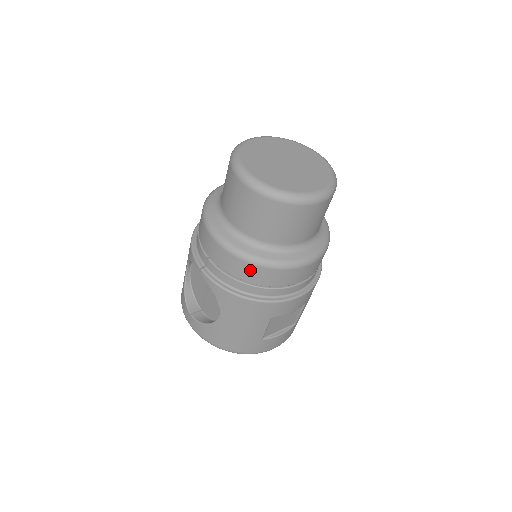
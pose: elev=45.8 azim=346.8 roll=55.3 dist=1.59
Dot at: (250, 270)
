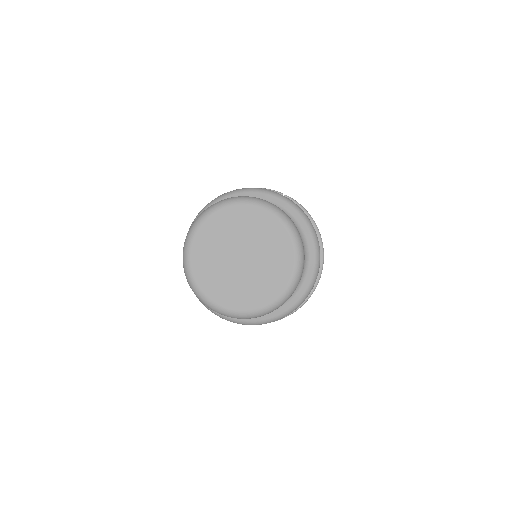
Dot at: occluded
